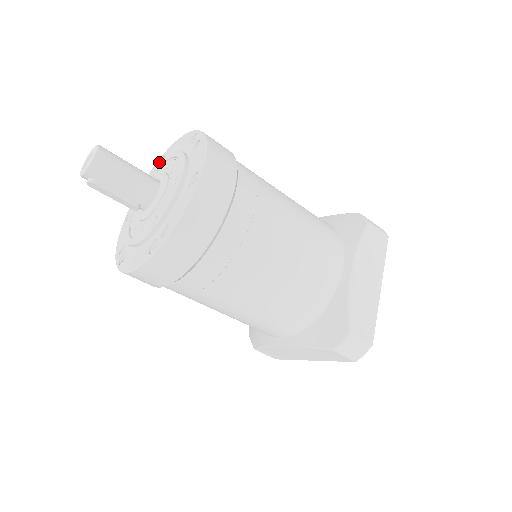
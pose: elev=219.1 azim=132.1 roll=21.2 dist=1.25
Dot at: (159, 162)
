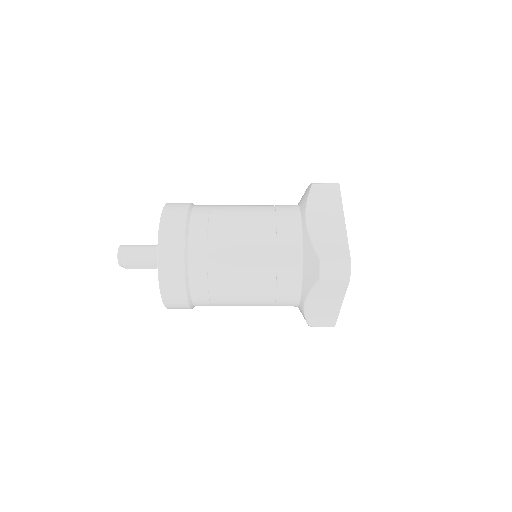
Dot at: occluded
